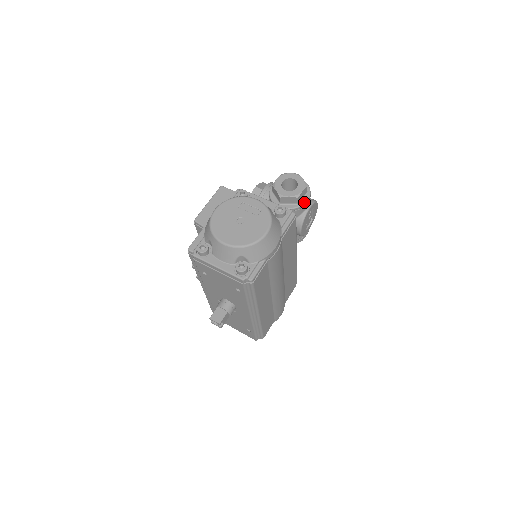
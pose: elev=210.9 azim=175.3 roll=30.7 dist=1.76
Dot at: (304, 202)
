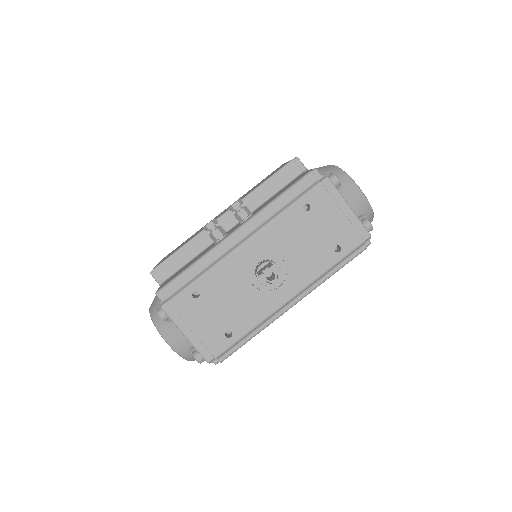
Dot at: occluded
